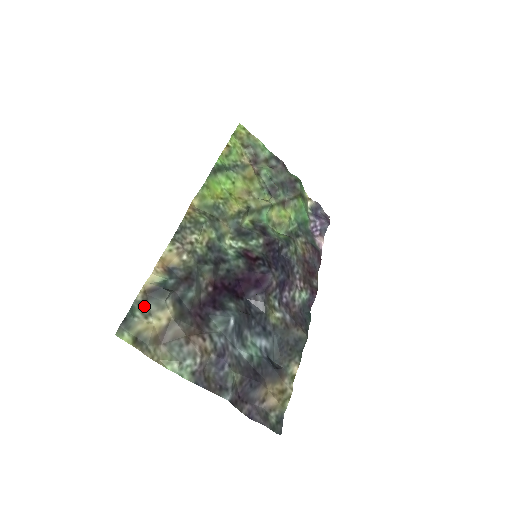
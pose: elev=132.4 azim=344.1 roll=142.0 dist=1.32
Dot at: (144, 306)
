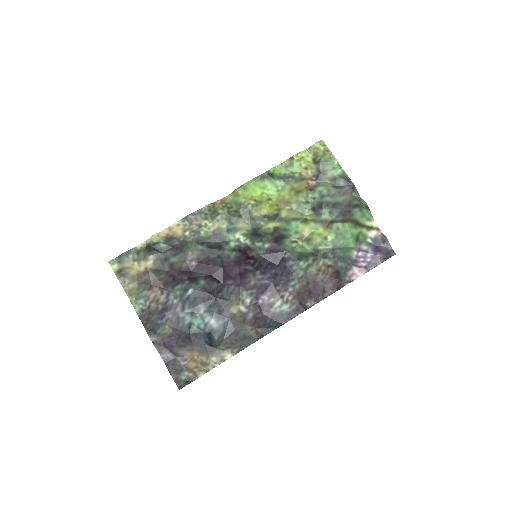
Dot at: (138, 253)
